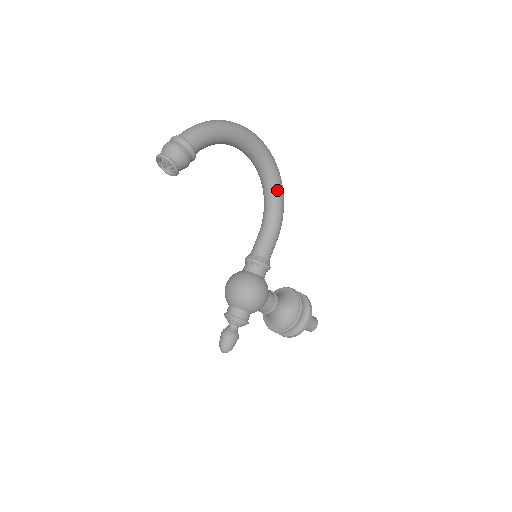
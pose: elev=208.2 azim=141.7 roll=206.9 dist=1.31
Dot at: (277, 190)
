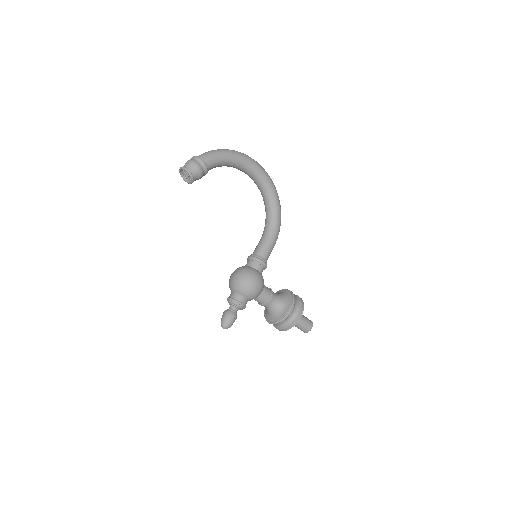
Dot at: (275, 206)
